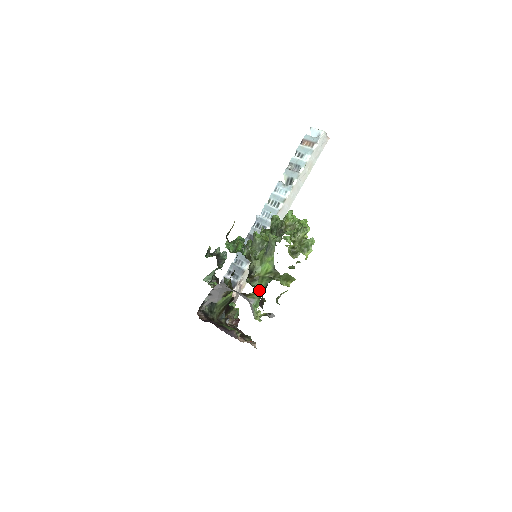
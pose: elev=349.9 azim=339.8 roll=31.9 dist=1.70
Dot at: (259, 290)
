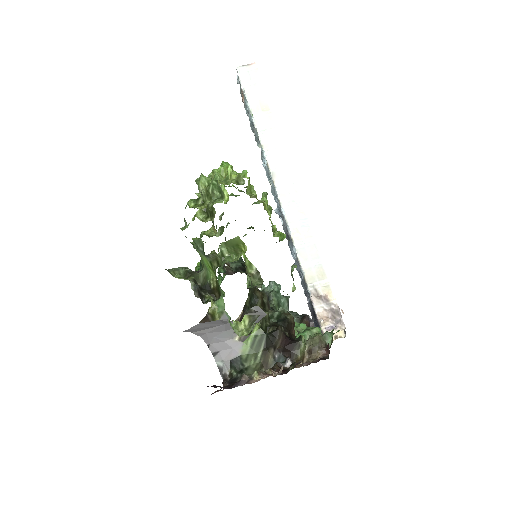
Dot at: (220, 297)
